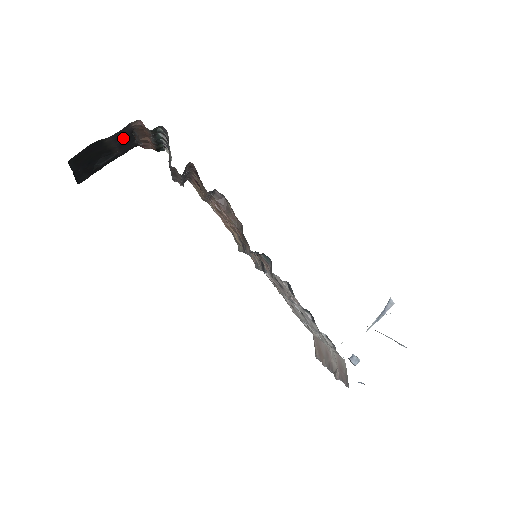
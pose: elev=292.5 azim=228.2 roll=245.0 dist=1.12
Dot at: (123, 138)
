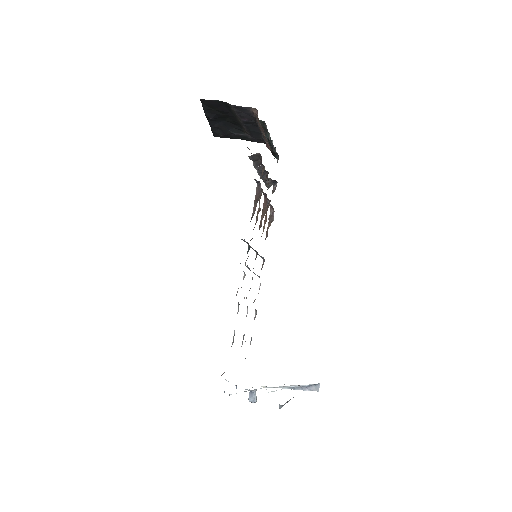
Dot at: (247, 119)
